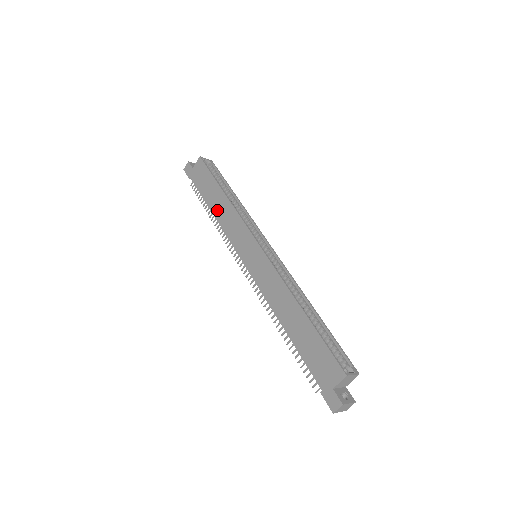
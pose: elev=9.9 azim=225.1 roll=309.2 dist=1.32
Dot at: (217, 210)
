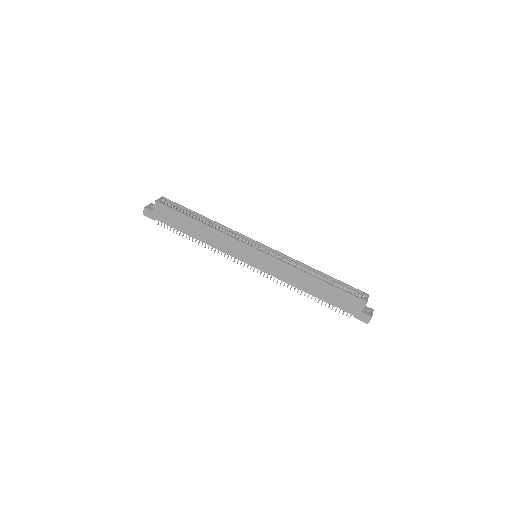
Dot at: (202, 237)
